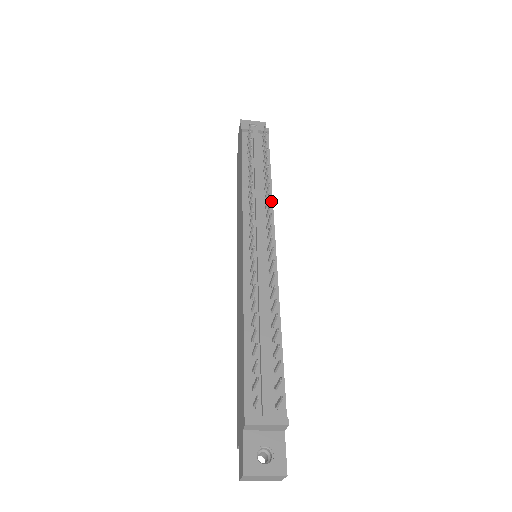
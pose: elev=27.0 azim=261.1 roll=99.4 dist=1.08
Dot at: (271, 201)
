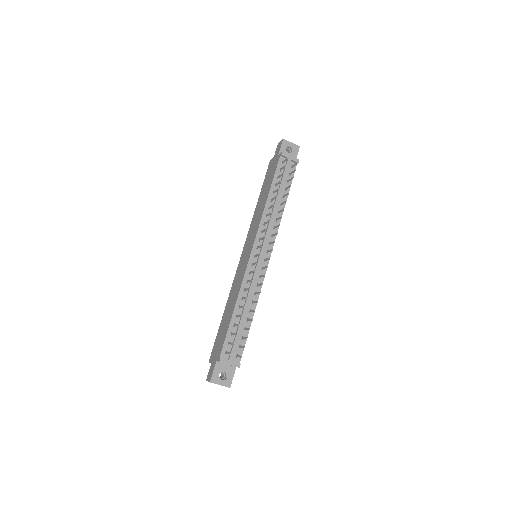
Dot at: occluded
